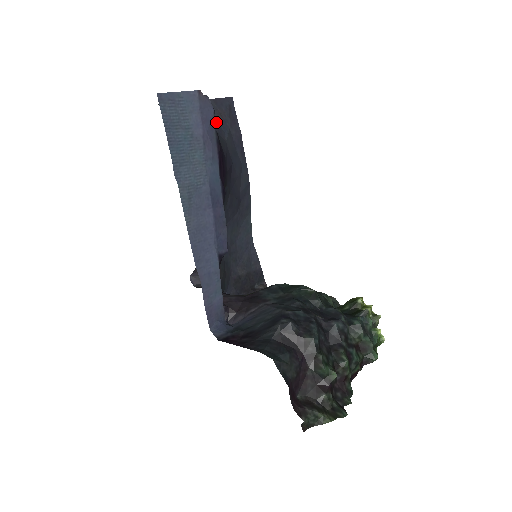
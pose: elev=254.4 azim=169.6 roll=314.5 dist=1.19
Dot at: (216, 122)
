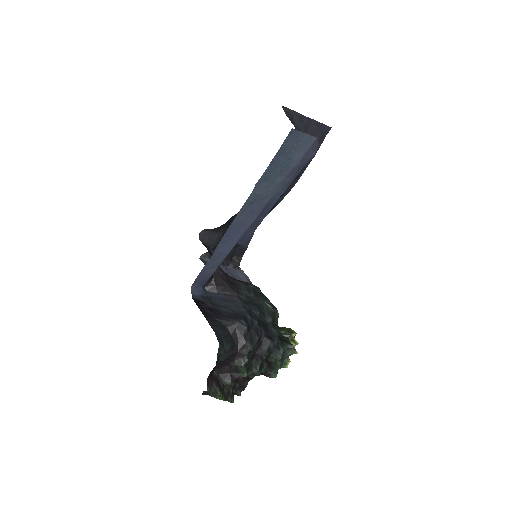
Dot at: occluded
